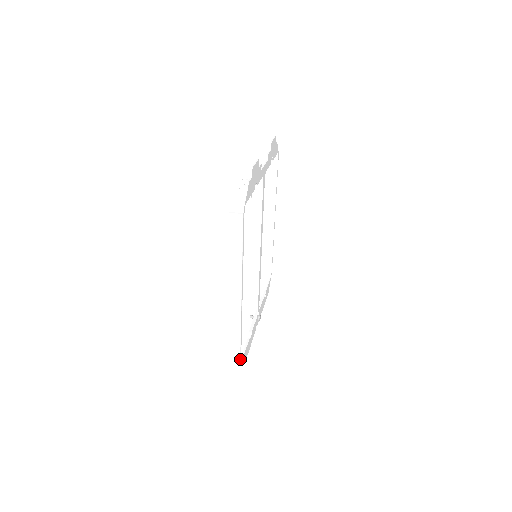
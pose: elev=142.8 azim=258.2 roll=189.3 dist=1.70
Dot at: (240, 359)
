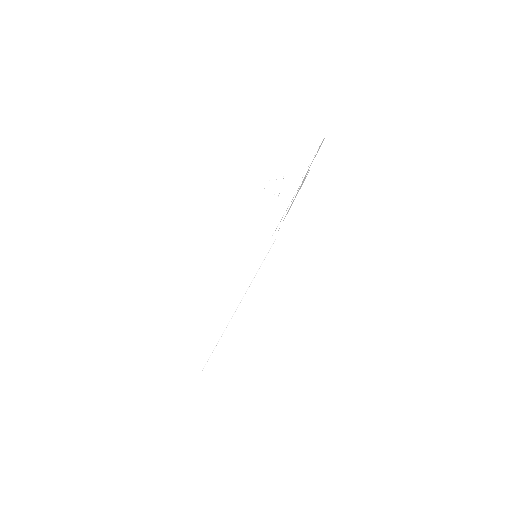
Dot at: occluded
